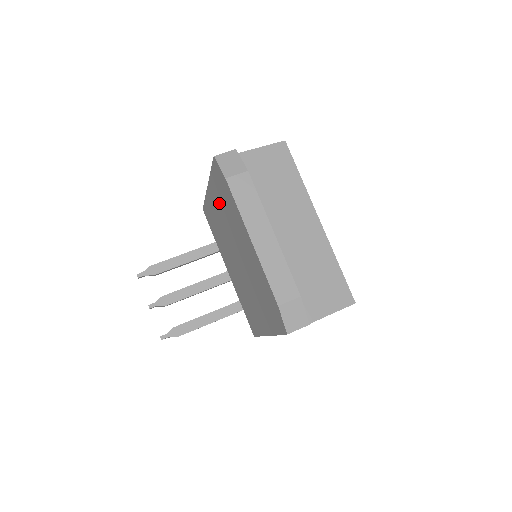
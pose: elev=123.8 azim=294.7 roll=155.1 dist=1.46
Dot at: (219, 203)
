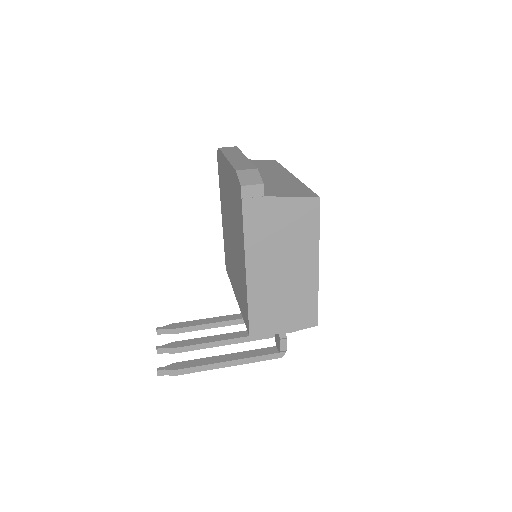
Dot at: (223, 200)
